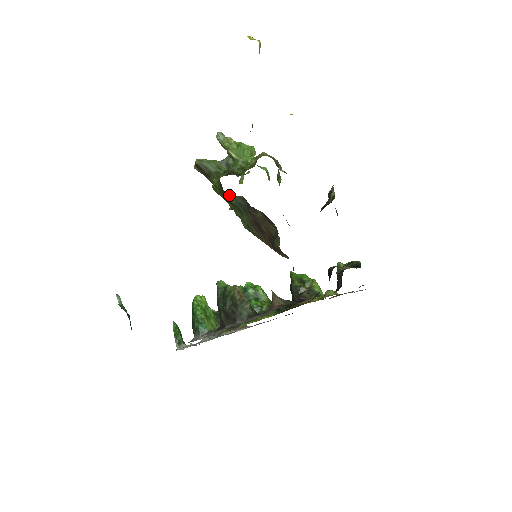
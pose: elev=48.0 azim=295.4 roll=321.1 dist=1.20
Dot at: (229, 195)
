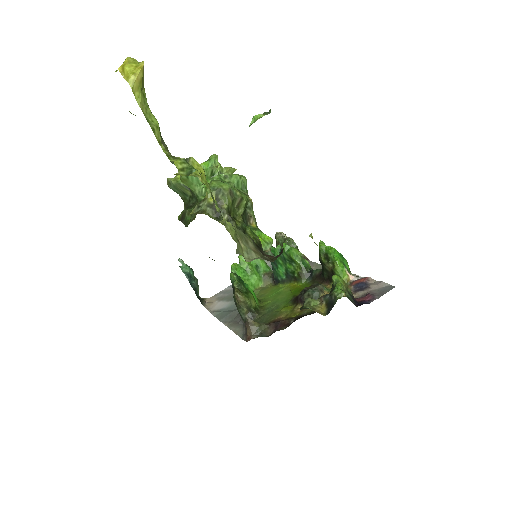
Dot at: occluded
